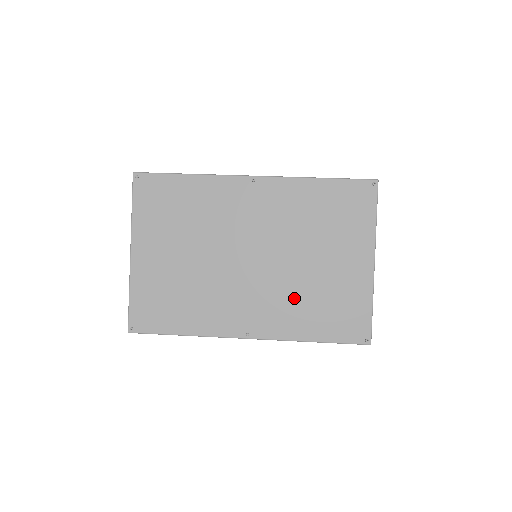
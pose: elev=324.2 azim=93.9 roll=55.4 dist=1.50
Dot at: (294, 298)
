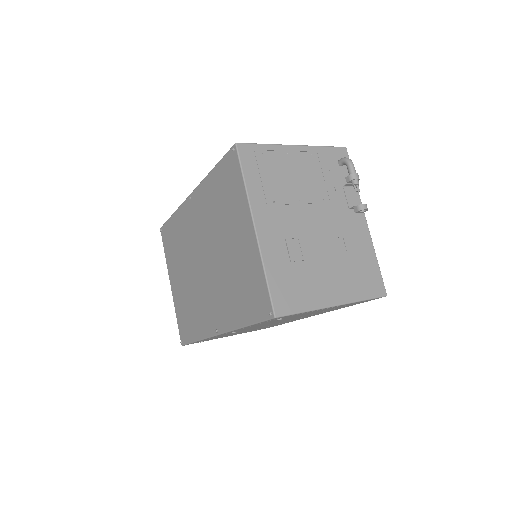
Dot at: (227, 288)
